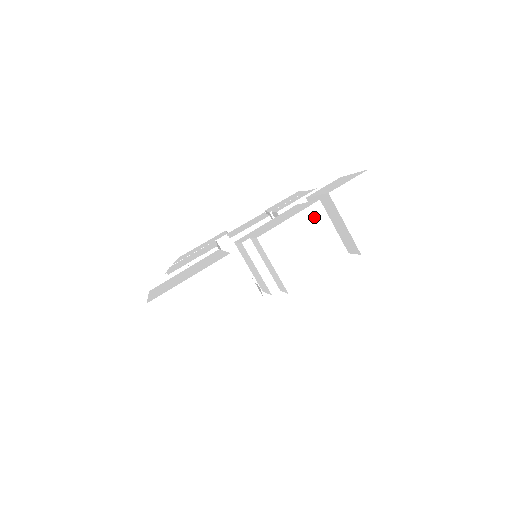
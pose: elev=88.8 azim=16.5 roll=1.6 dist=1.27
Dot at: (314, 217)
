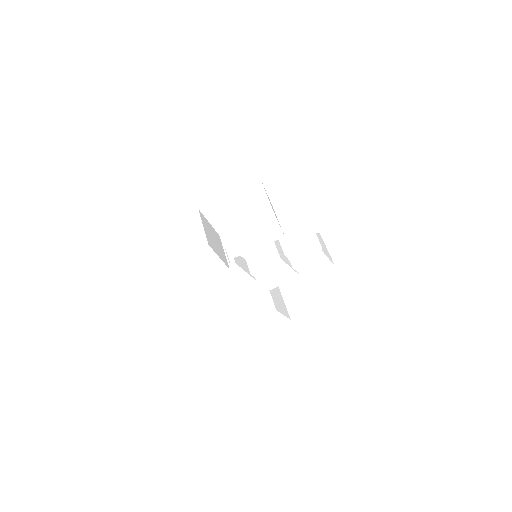
Dot at: (254, 189)
